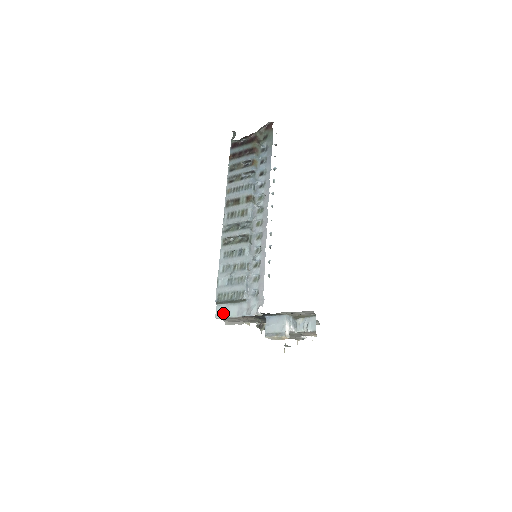
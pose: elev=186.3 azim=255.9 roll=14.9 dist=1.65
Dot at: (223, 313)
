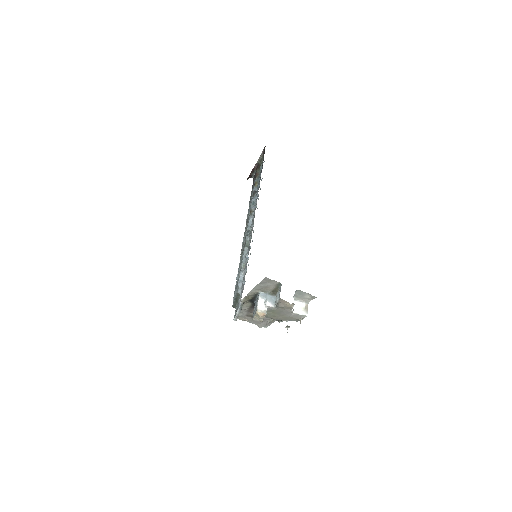
Dot at: (235, 313)
